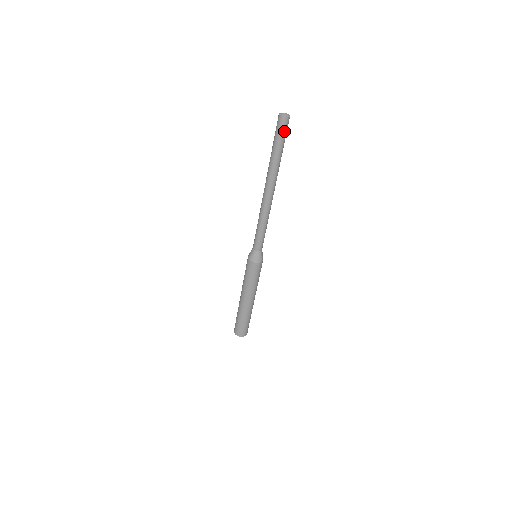
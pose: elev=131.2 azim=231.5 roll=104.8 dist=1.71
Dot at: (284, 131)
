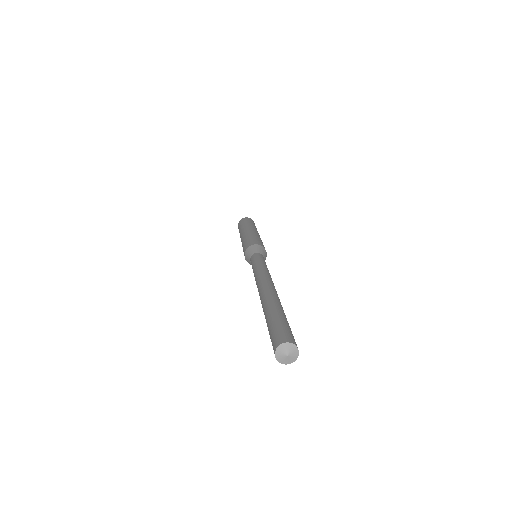
Dot at: occluded
